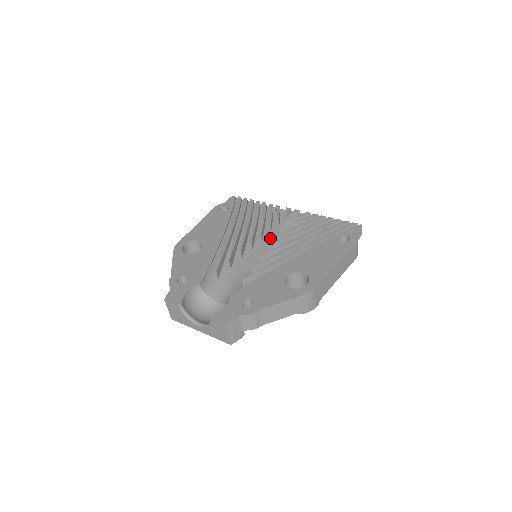
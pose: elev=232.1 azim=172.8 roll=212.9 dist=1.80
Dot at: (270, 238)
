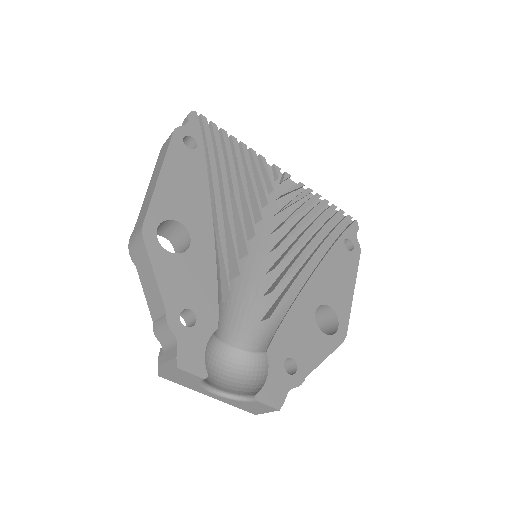
Dot at: (264, 221)
